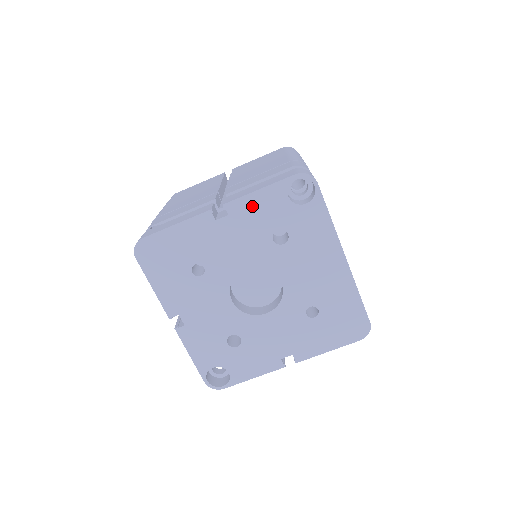
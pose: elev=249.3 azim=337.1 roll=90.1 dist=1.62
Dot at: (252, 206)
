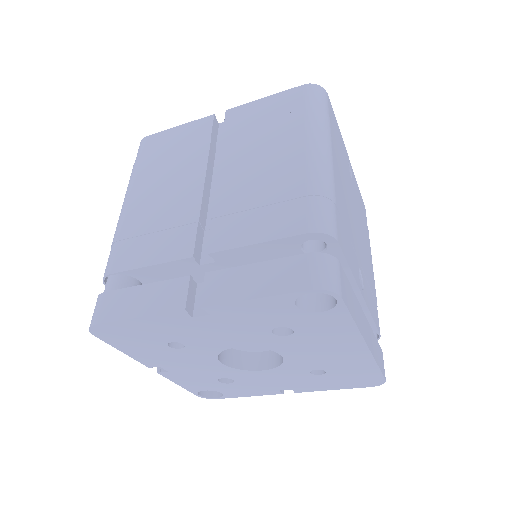
Dot at: (243, 310)
